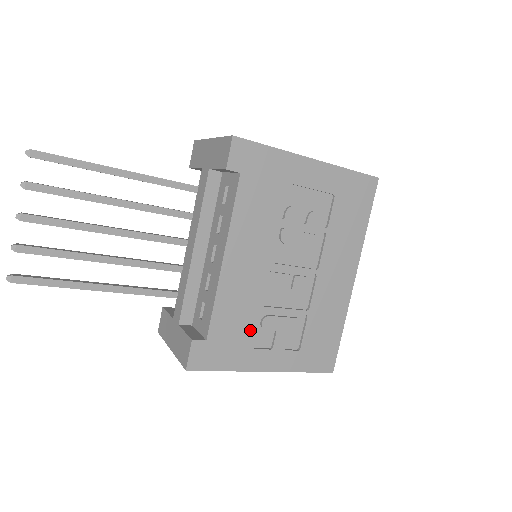
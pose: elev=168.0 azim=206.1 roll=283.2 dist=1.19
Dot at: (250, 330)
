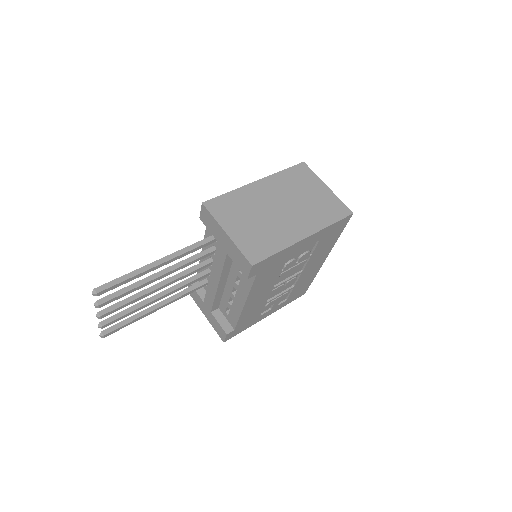
Dot at: (259, 313)
